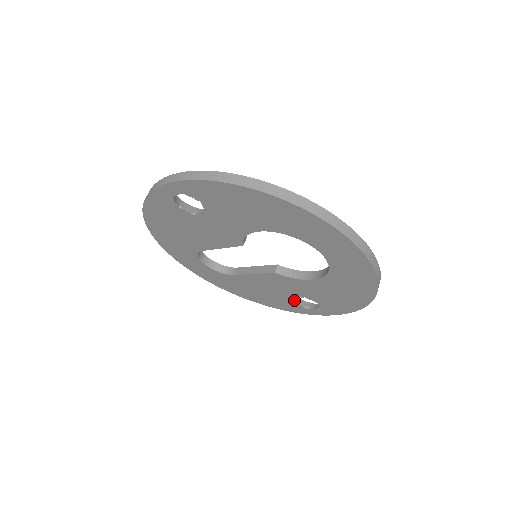
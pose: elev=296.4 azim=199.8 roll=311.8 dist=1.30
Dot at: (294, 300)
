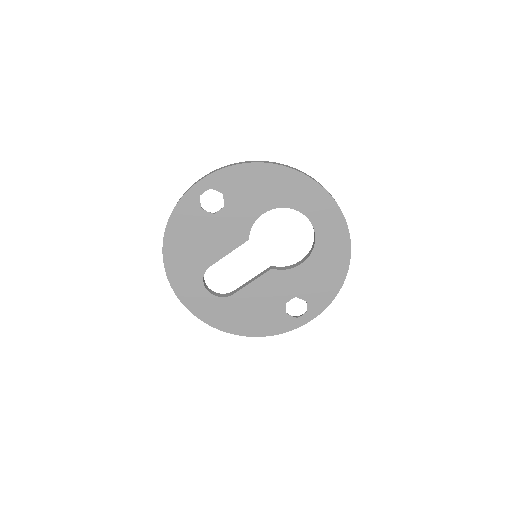
Dot at: (285, 309)
